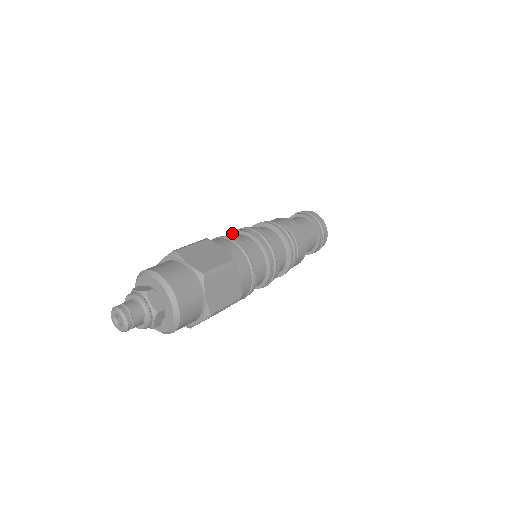
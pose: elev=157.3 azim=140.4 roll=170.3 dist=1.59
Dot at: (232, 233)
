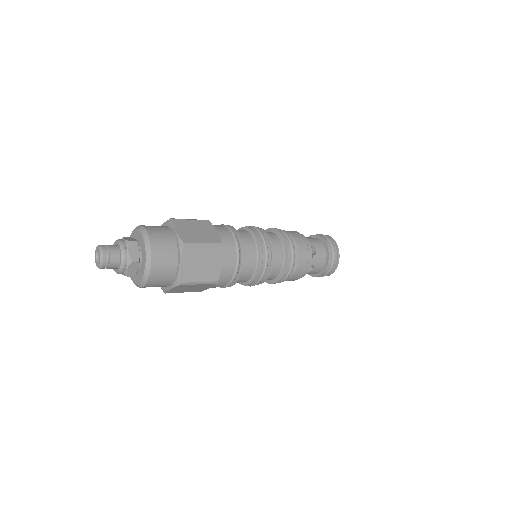
Dot at: occluded
